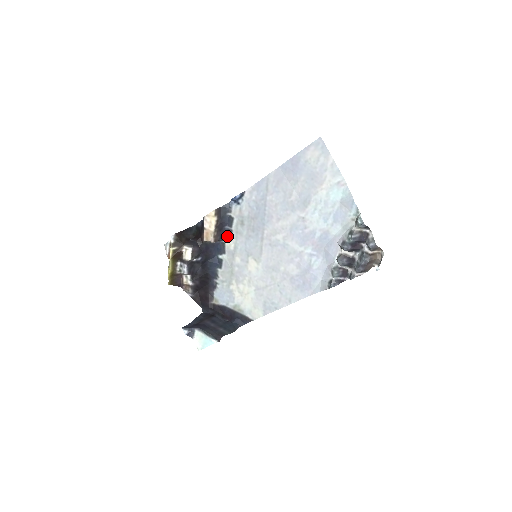
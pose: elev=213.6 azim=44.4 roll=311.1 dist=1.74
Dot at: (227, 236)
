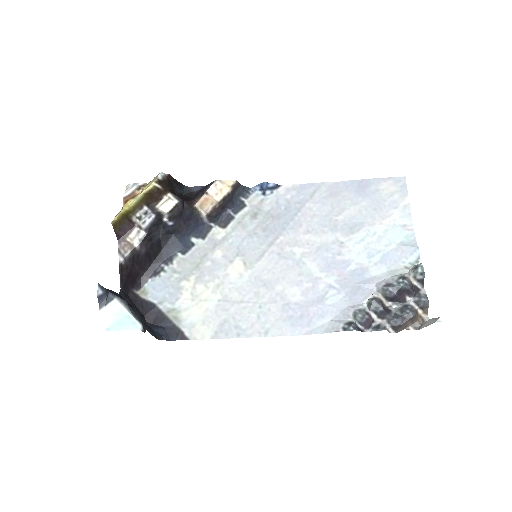
Dot at: (222, 221)
